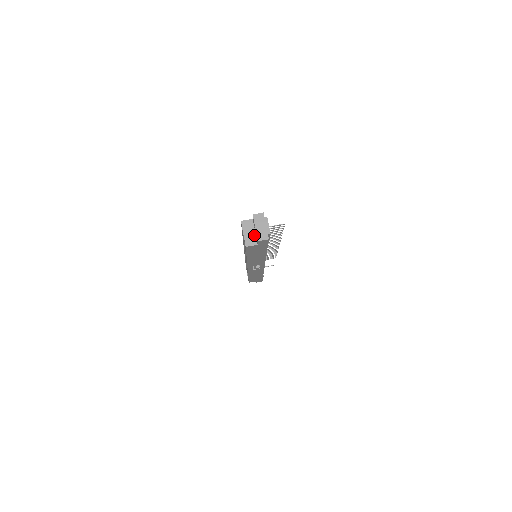
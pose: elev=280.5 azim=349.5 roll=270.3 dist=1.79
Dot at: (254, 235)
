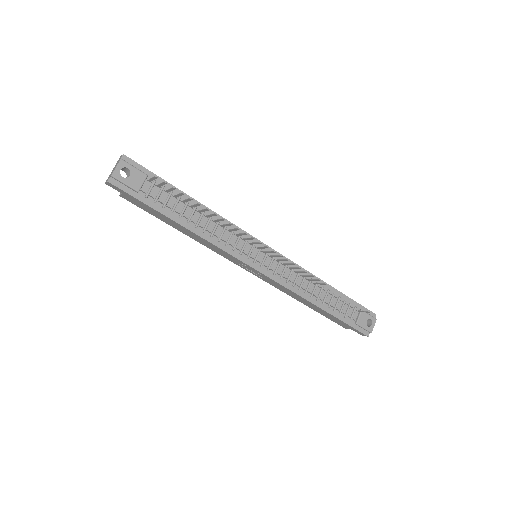
Dot at: occluded
